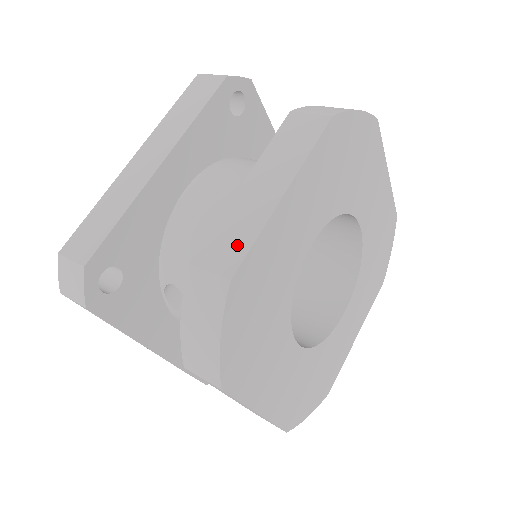
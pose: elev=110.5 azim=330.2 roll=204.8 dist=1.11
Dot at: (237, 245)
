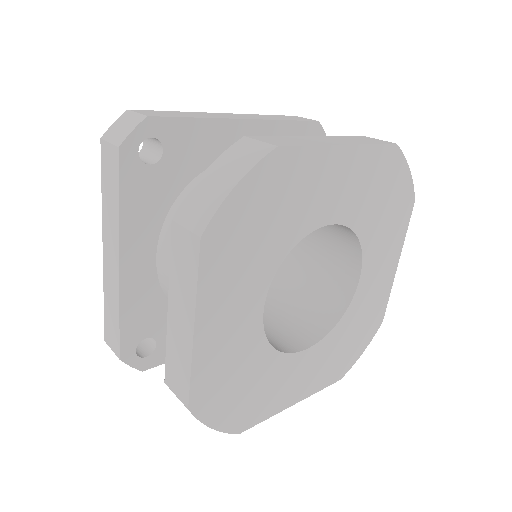
Dot at: (182, 377)
